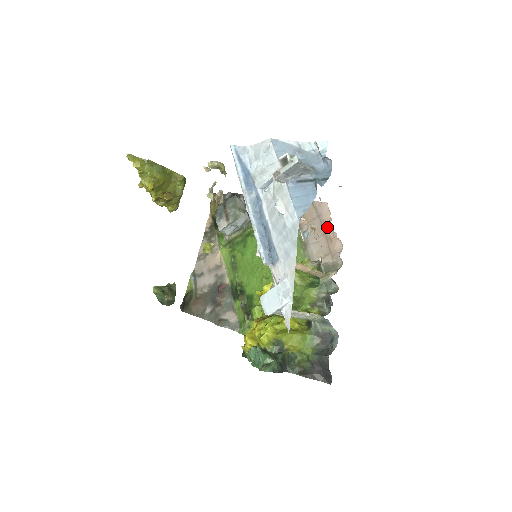
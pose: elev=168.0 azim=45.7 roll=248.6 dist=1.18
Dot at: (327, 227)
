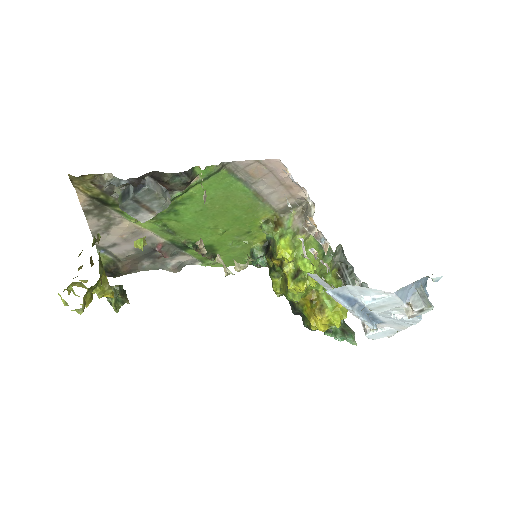
Dot at: (285, 180)
